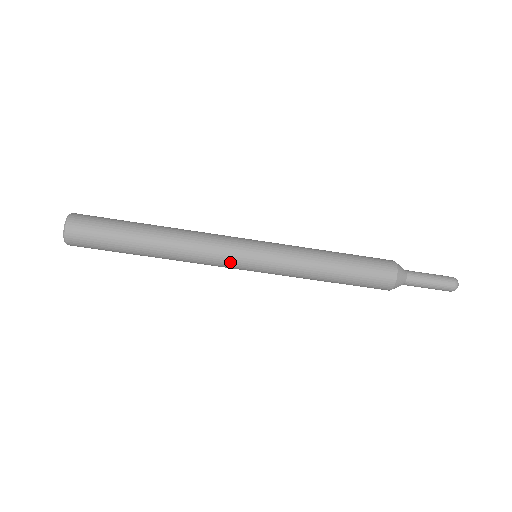
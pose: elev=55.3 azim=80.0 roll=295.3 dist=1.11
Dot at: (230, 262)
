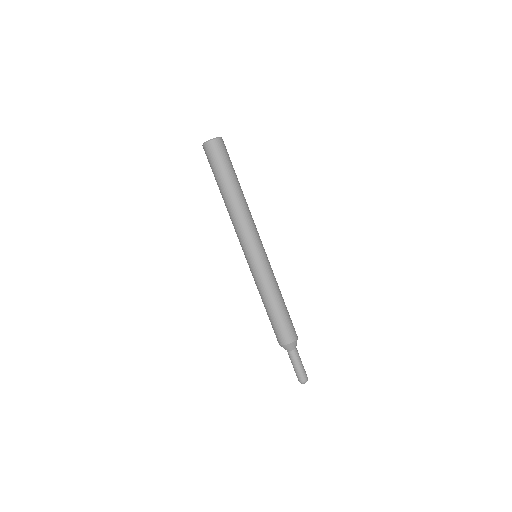
Dot at: (249, 242)
